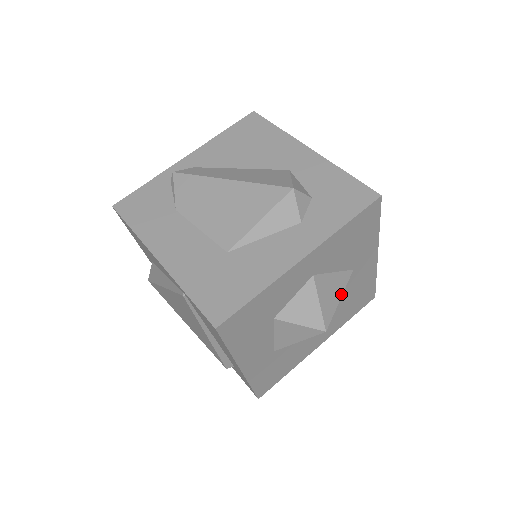
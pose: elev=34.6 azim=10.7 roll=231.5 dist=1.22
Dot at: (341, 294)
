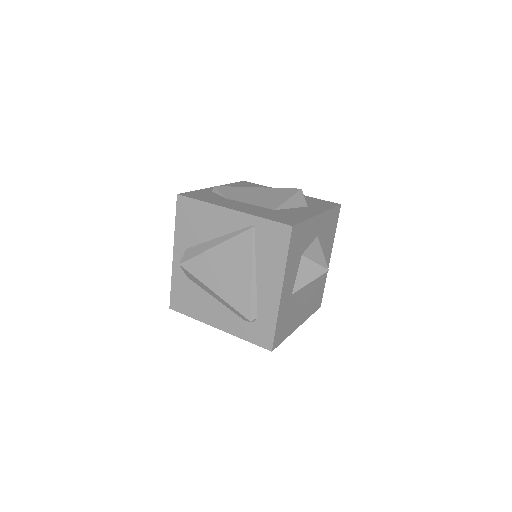
Dot at: occluded
